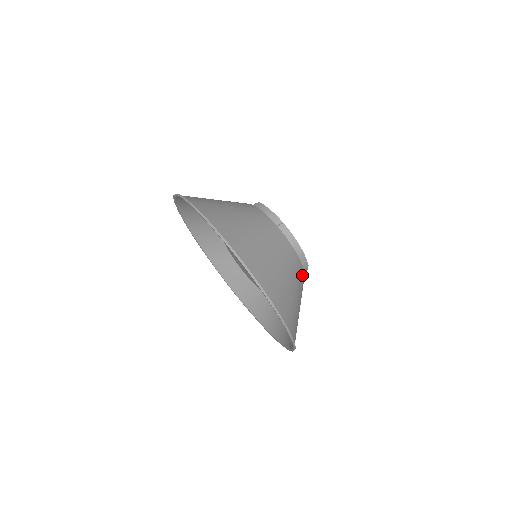
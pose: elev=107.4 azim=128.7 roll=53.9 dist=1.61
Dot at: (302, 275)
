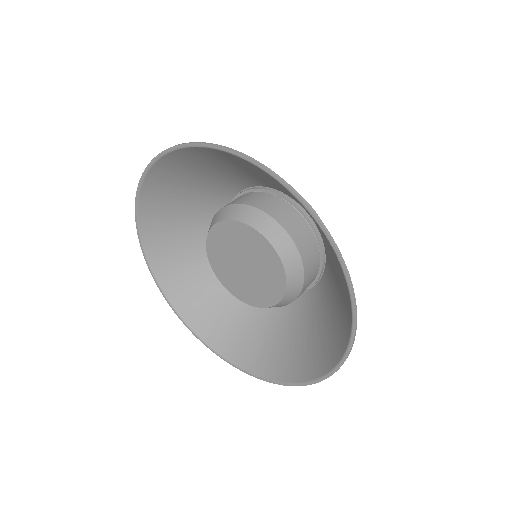
Dot at: (320, 291)
